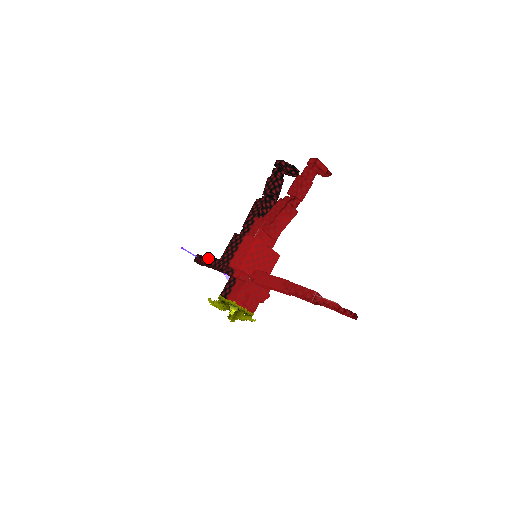
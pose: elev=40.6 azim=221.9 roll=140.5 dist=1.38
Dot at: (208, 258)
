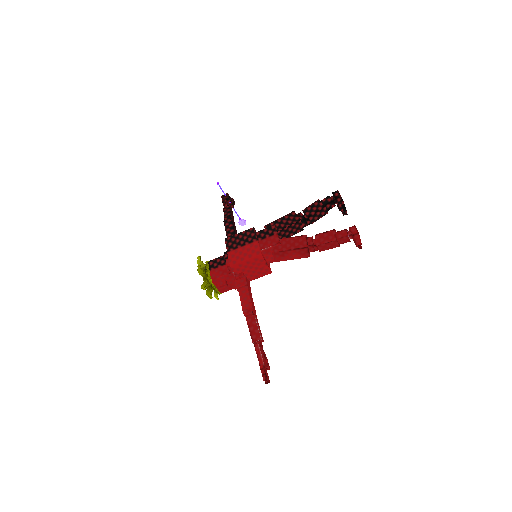
Dot at: (230, 211)
